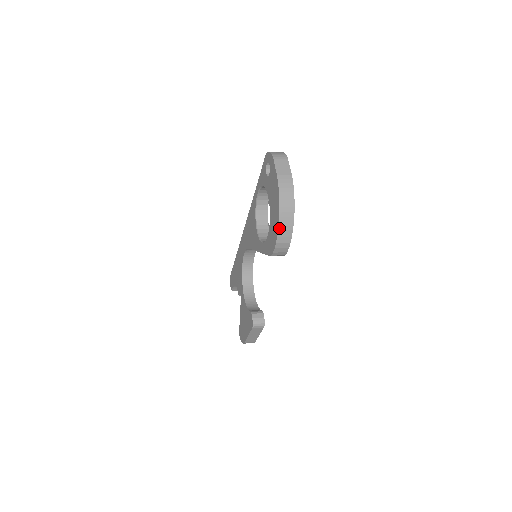
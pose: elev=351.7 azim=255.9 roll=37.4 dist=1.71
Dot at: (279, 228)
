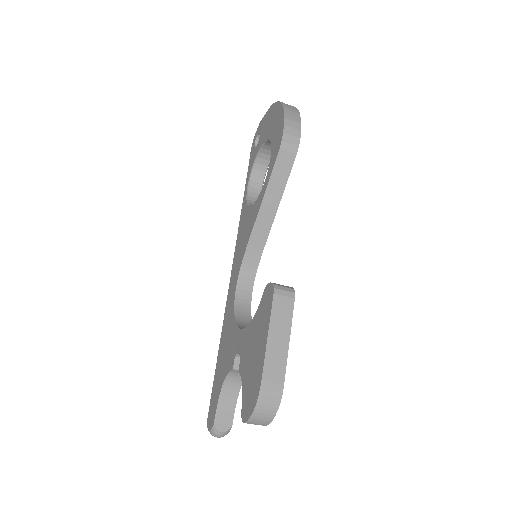
Dot at: (284, 108)
